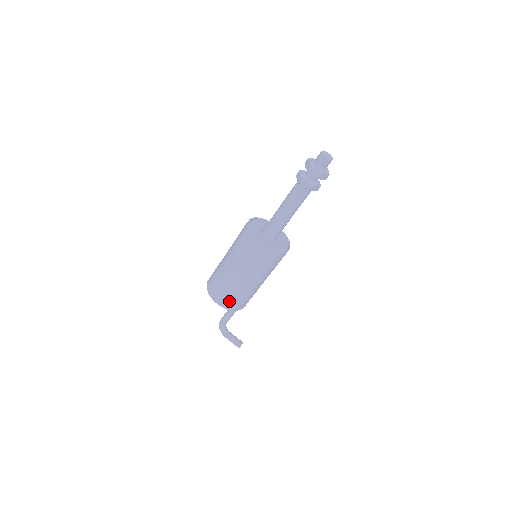
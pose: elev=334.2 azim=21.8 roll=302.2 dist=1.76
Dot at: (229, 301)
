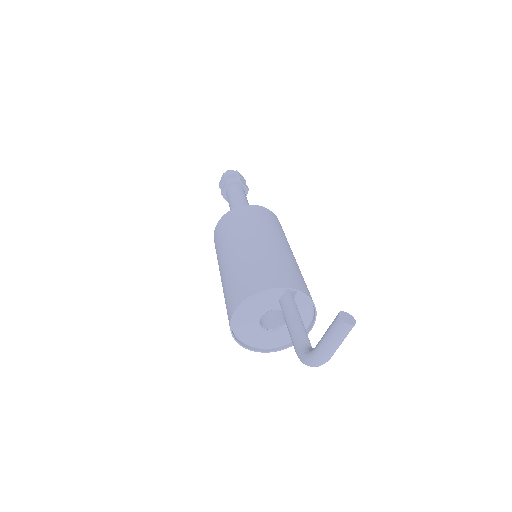
Dot at: (239, 289)
